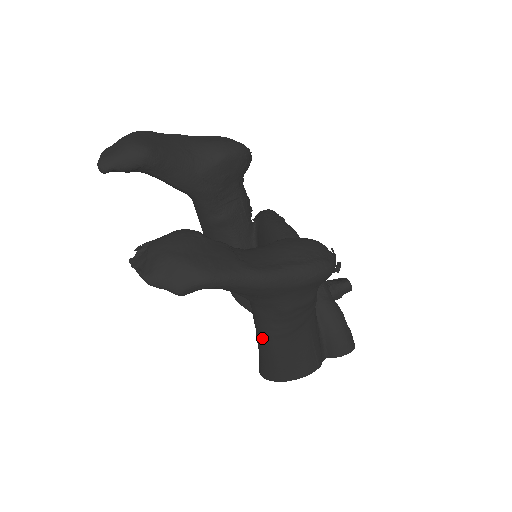
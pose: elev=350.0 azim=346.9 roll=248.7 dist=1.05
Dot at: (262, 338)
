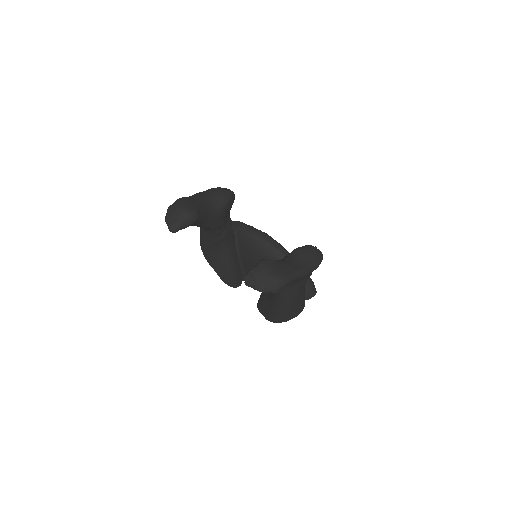
Dot at: (284, 301)
